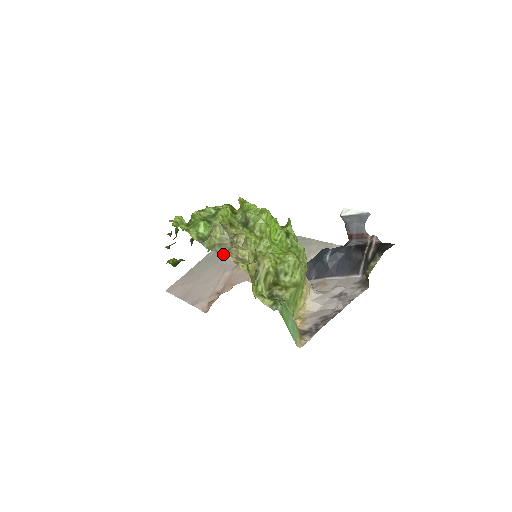
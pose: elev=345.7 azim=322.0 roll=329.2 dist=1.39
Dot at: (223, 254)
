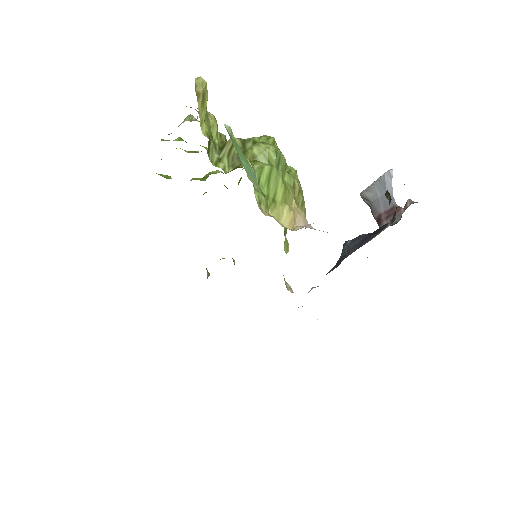
Dot at: occluded
